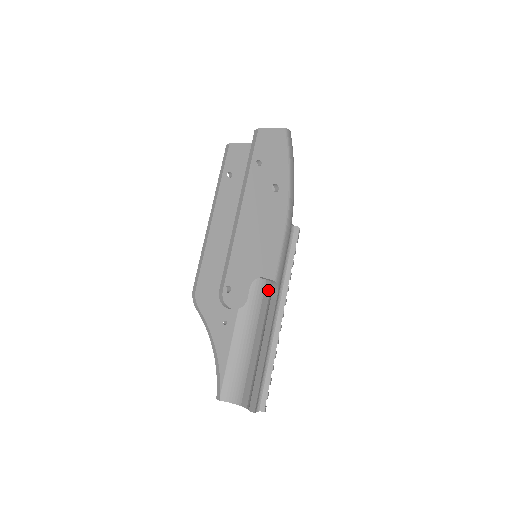
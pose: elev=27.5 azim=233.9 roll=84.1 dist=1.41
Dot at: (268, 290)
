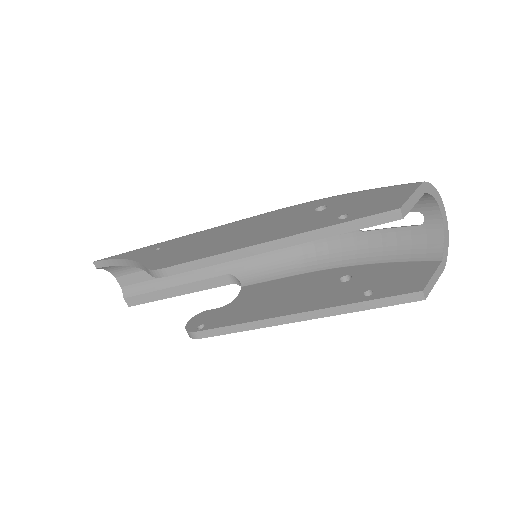
Dot at: occluded
